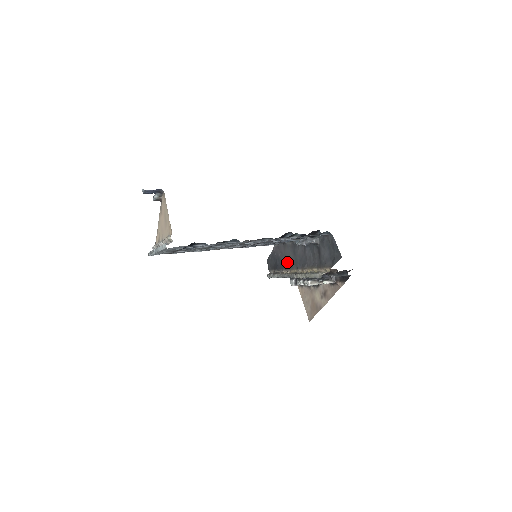
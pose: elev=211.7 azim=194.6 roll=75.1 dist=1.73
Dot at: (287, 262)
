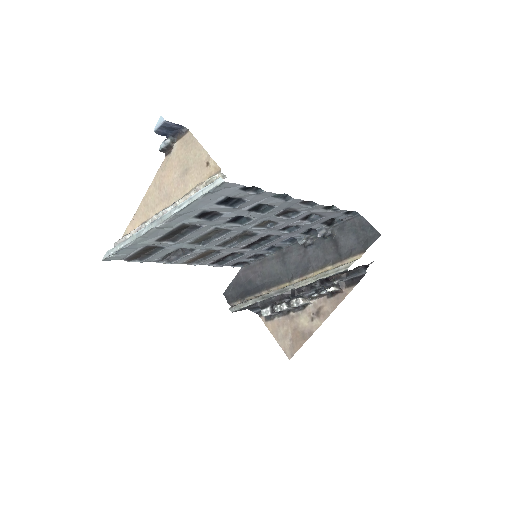
Dot at: (268, 280)
